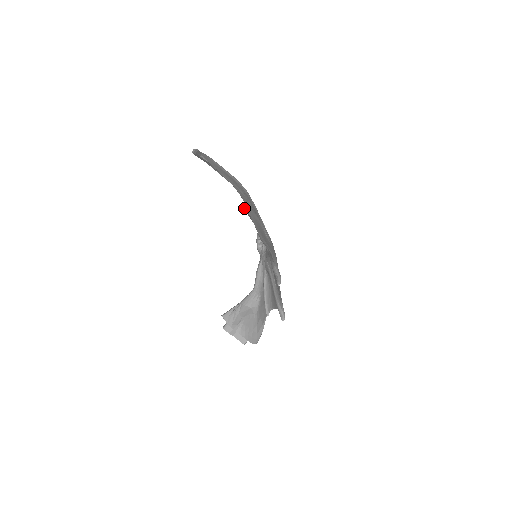
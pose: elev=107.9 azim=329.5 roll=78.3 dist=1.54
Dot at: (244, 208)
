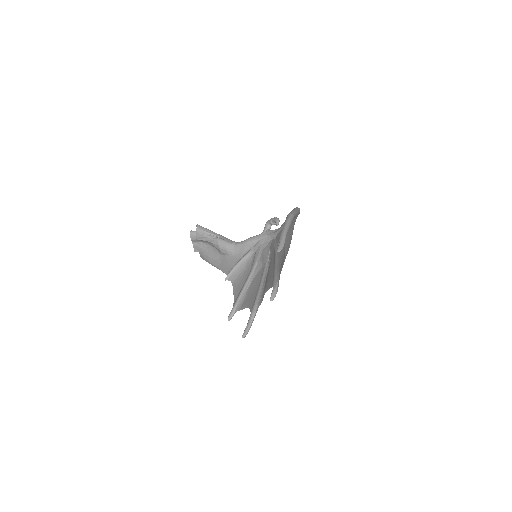
Dot at: (273, 288)
